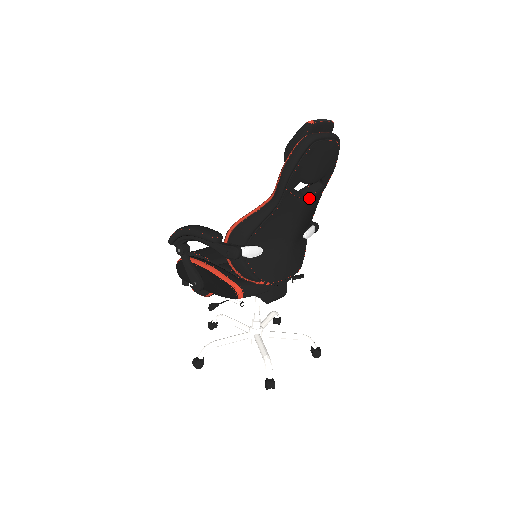
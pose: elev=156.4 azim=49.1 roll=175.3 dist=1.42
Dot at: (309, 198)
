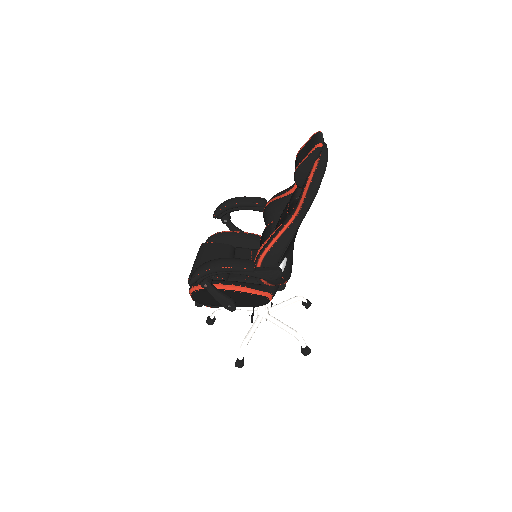
Dot at: occluded
